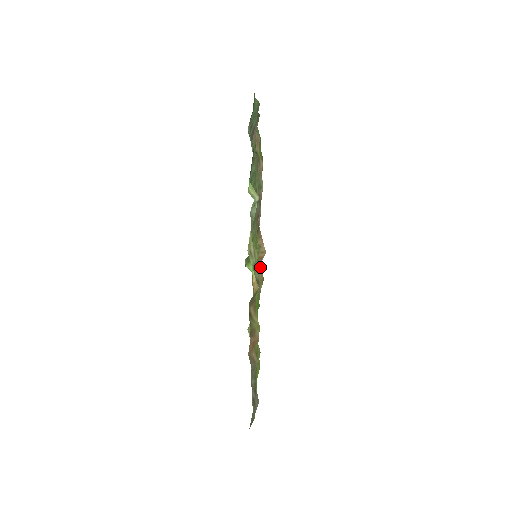
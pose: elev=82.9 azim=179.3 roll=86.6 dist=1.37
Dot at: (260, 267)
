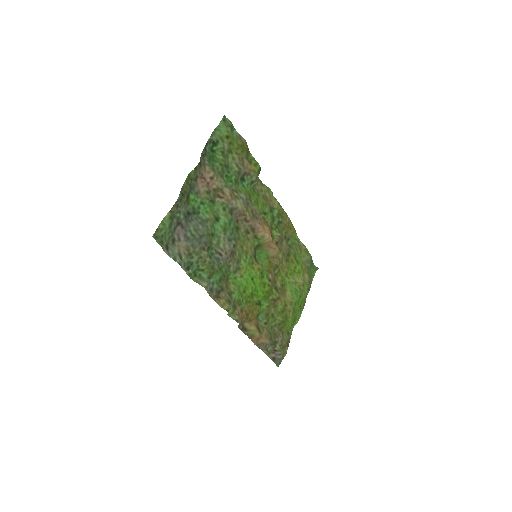
Dot at: (272, 246)
